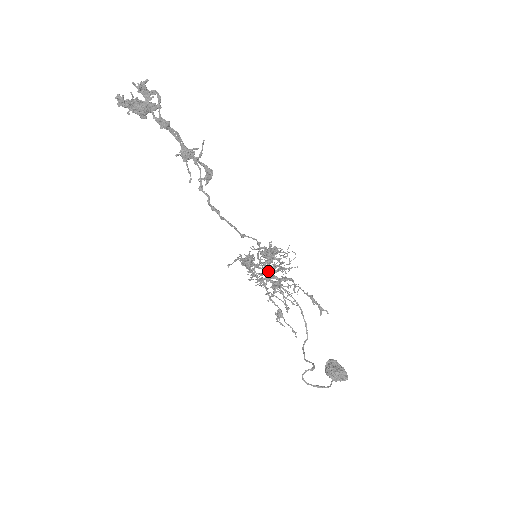
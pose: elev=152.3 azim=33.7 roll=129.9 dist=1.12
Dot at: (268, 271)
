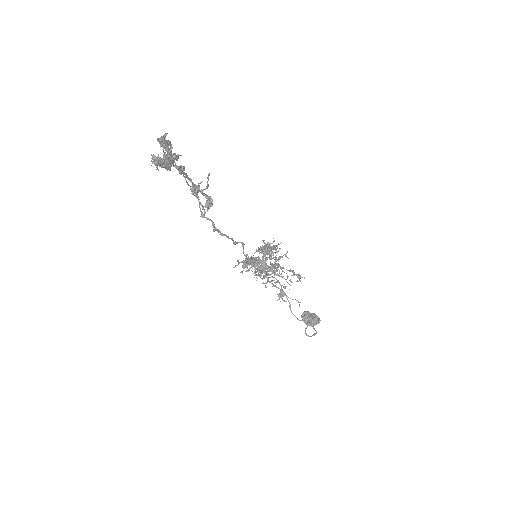
Dot at: (263, 264)
